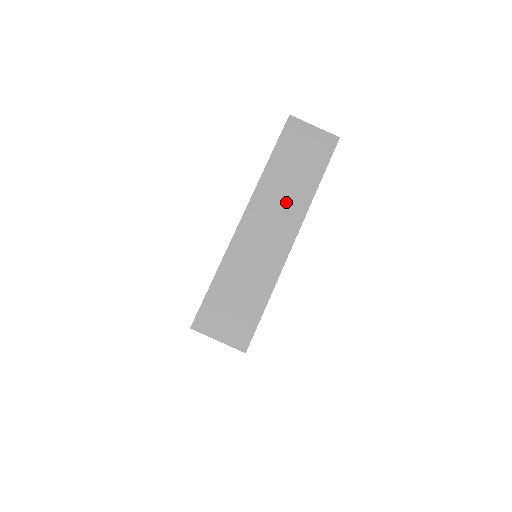
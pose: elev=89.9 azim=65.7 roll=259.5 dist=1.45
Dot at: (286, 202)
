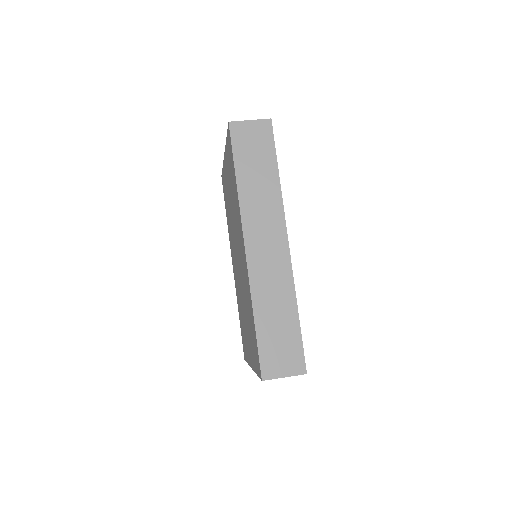
Dot at: occluded
